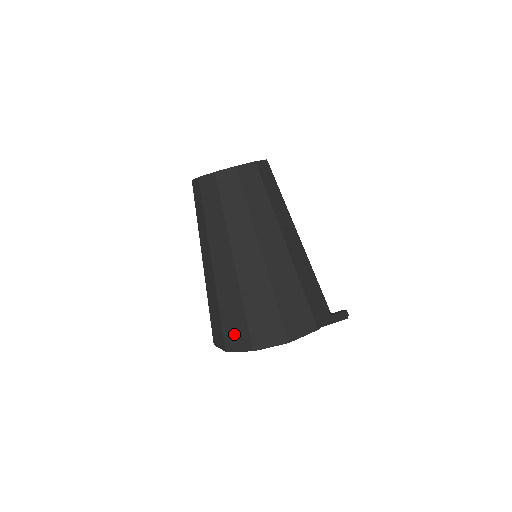
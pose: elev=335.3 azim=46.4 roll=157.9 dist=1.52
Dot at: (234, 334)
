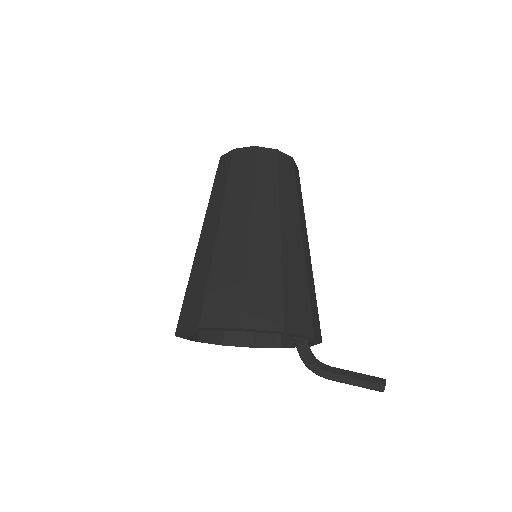
Dot at: occluded
